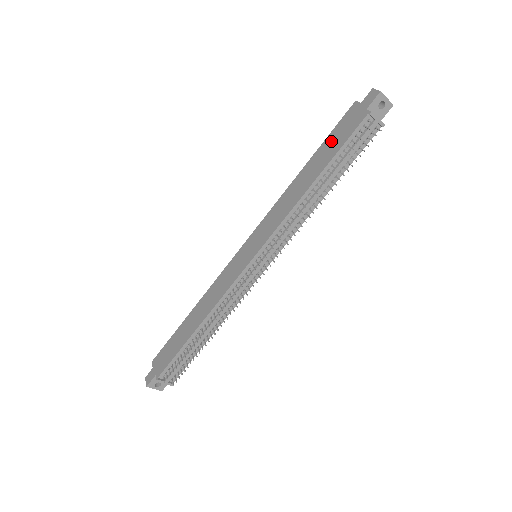
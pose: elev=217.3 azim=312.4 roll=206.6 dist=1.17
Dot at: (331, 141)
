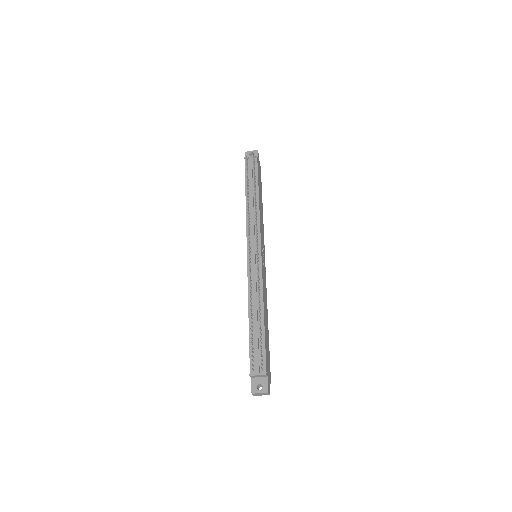
Dot at: occluded
